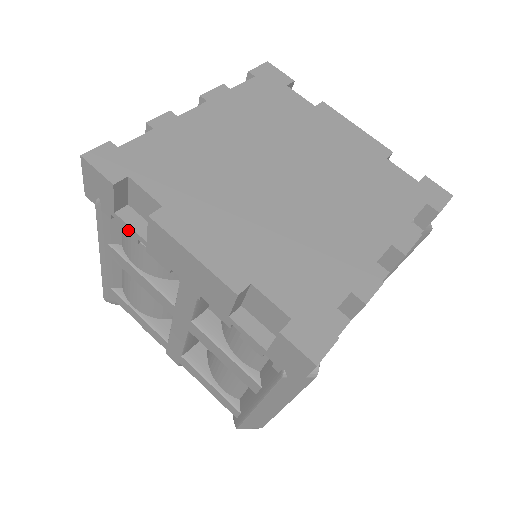
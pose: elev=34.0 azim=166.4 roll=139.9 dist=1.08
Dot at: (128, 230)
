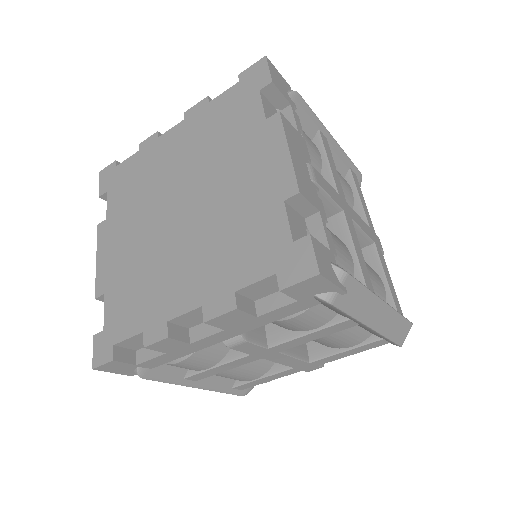
Dot at: occluded
